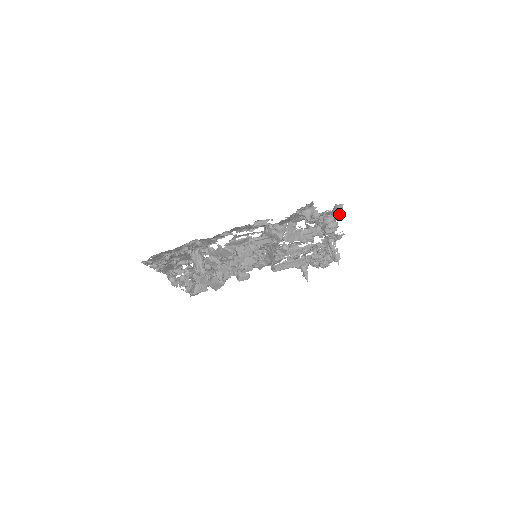
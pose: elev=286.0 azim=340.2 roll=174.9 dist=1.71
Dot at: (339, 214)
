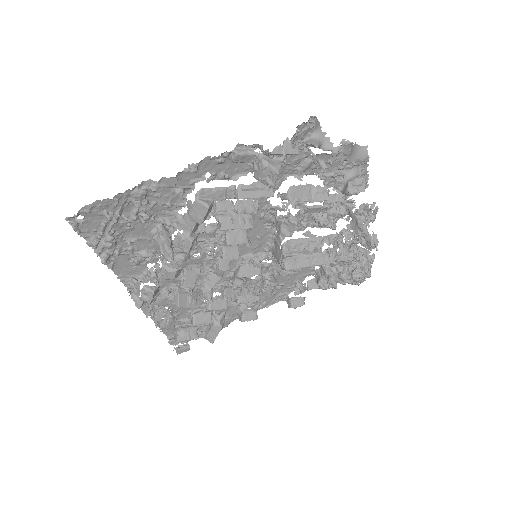
Dot at: (365, 171)
